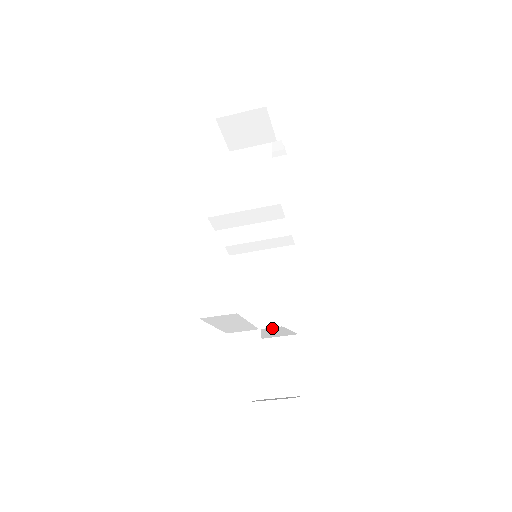
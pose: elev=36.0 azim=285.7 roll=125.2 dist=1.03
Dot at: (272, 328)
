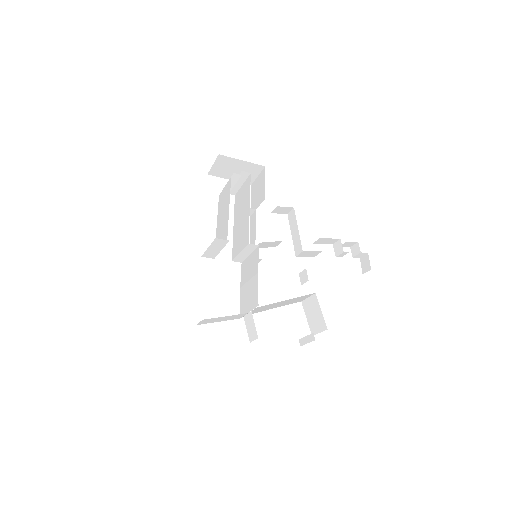
Dot at: (262, 307)
